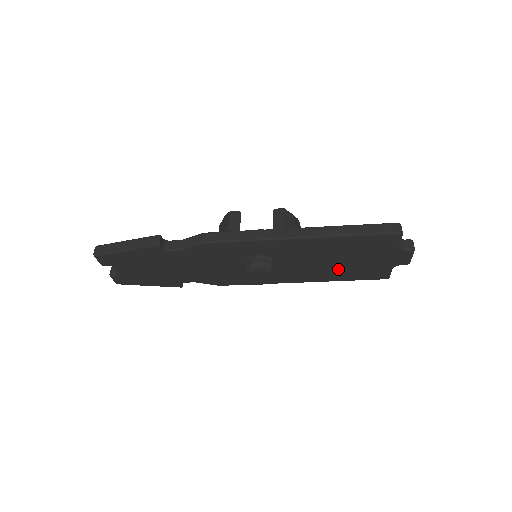
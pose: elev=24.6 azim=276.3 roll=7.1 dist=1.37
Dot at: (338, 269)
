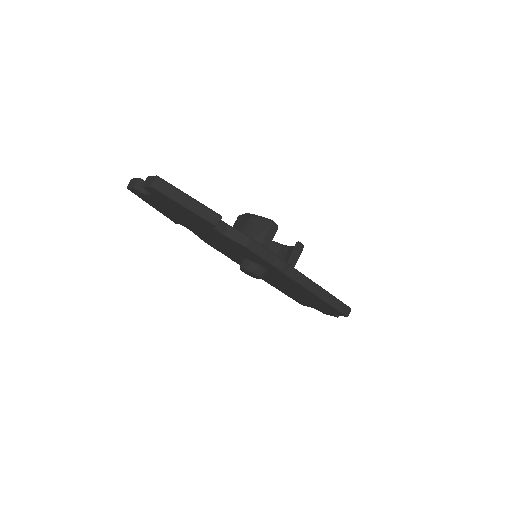
Dot at: (289, 292)
